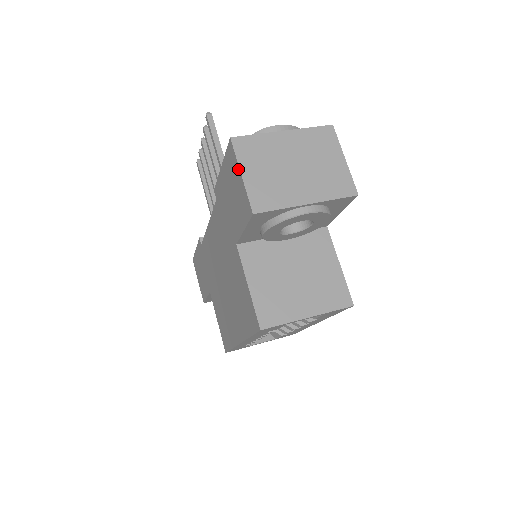
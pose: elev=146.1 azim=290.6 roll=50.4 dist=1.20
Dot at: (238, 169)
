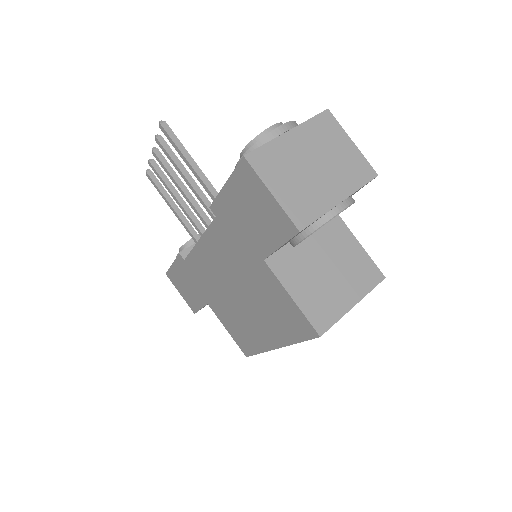
Dot at: (264, 188)
